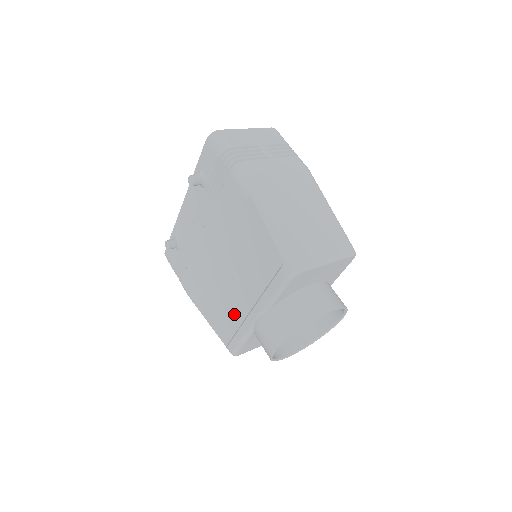
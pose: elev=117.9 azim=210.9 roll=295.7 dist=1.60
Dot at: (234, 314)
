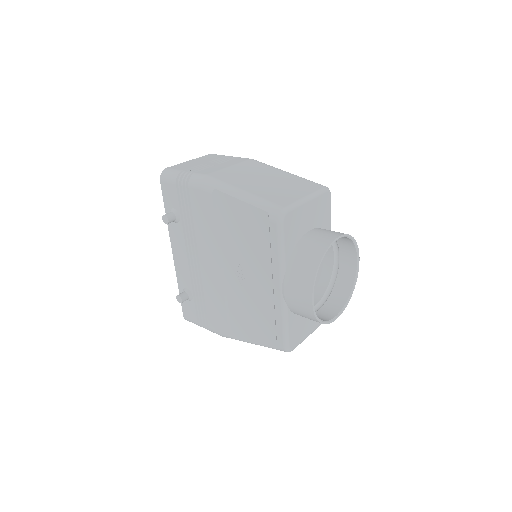
Dot at: (264, 308)
